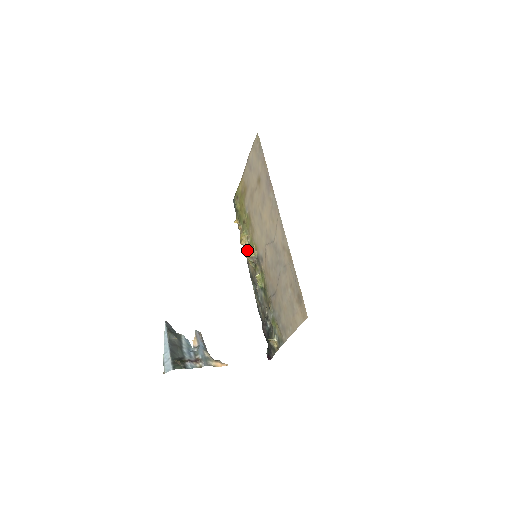
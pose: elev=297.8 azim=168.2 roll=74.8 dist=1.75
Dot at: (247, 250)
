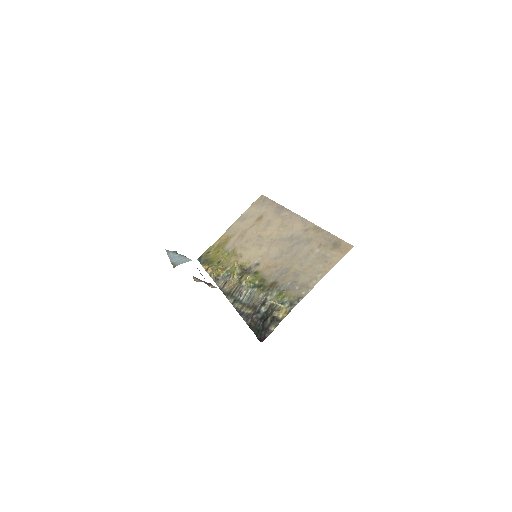
Dot at: (236, 263)
